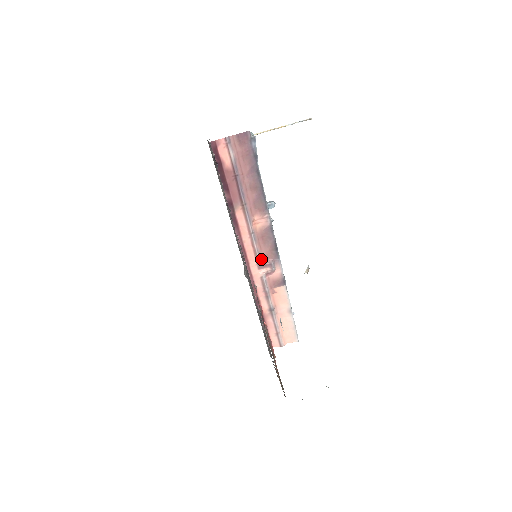
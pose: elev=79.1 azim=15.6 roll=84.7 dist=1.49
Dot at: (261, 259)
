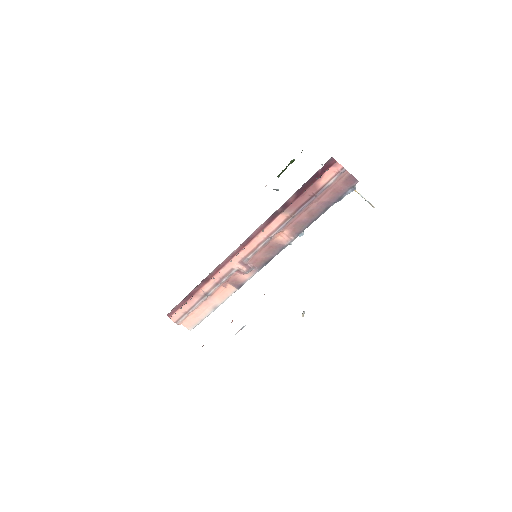
Dot at: (250, 258)
